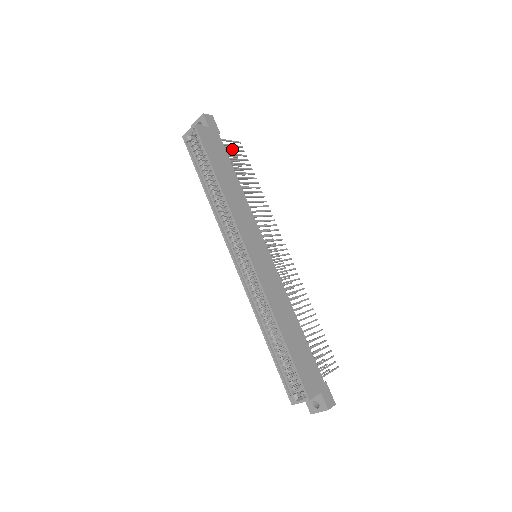
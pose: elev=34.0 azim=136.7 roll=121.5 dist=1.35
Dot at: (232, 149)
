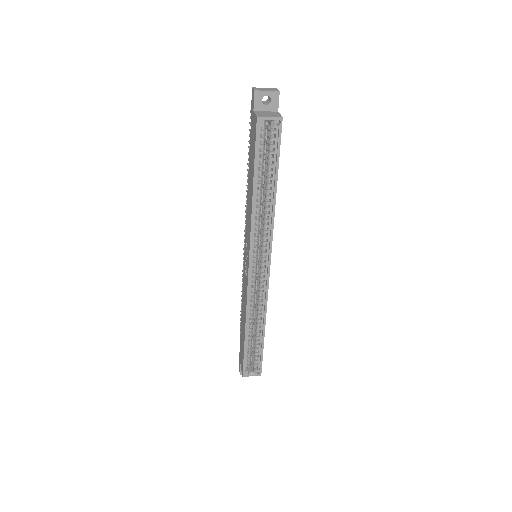
Dot at: occluded
